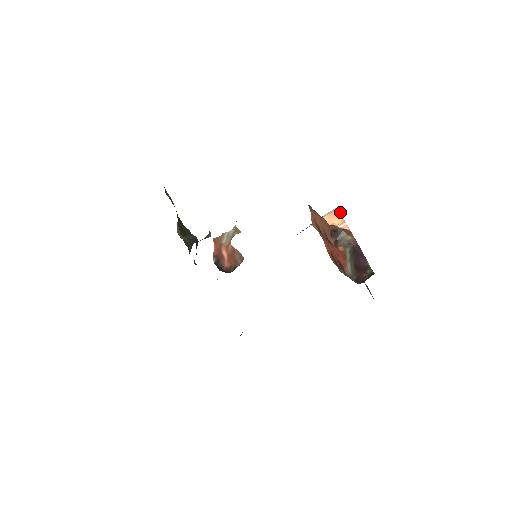
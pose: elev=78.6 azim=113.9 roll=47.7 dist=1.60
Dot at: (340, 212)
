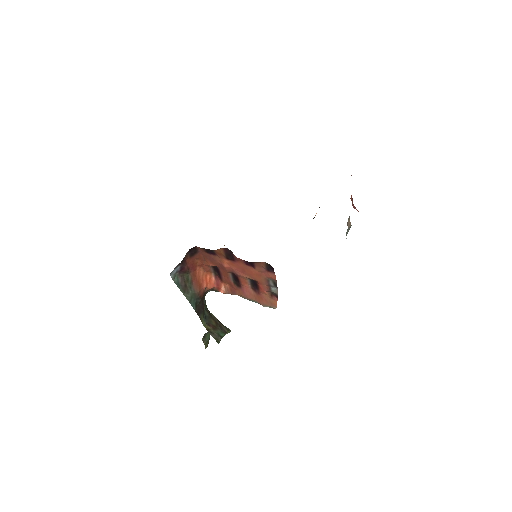
Dot at: occluded
